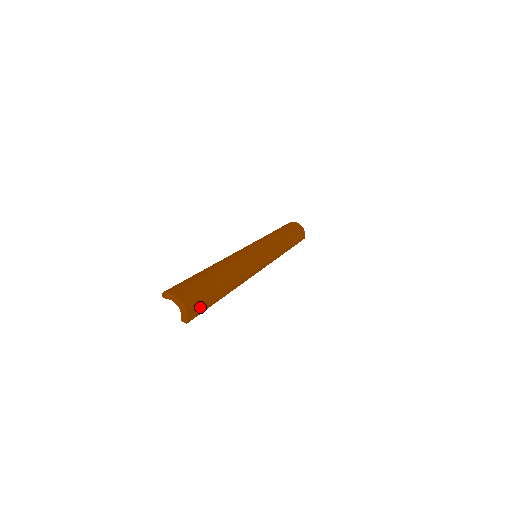
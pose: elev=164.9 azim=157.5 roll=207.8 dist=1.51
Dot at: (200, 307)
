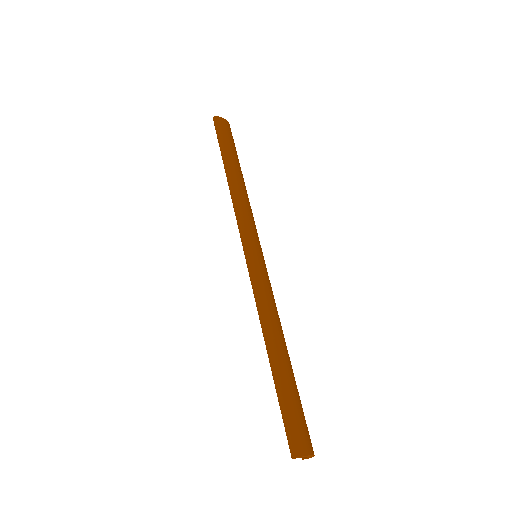
Dot at: occluded
